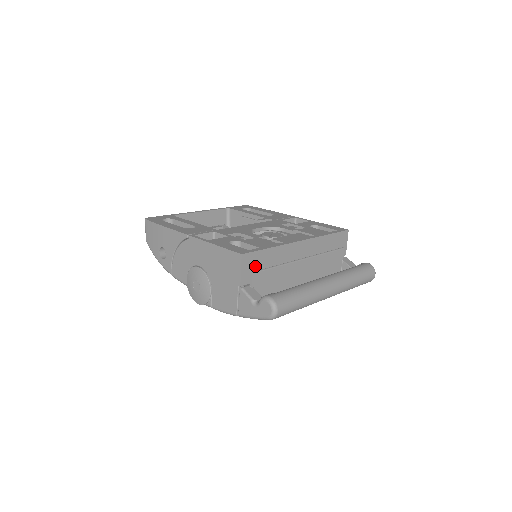
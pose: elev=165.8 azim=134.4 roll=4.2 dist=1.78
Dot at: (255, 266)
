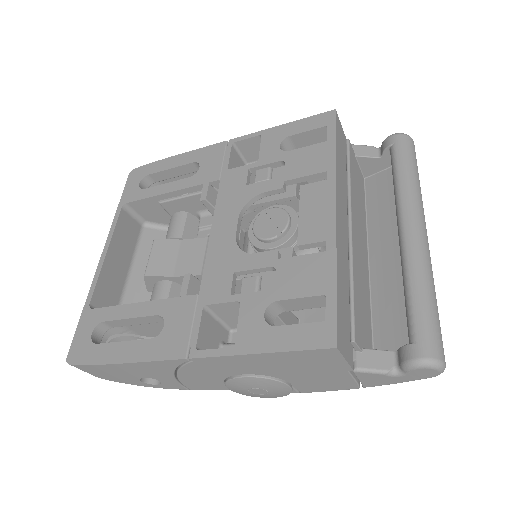
Dot at: (344, 325)
